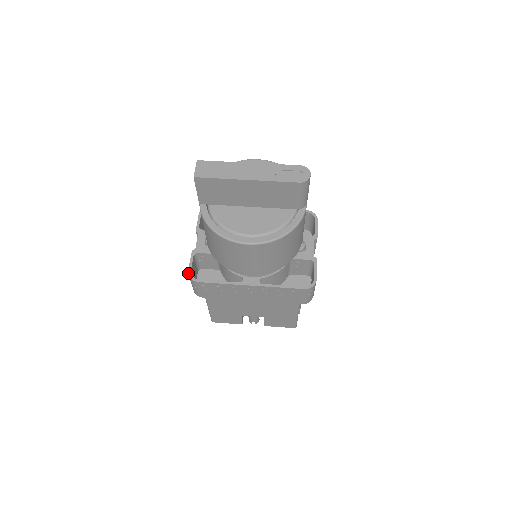
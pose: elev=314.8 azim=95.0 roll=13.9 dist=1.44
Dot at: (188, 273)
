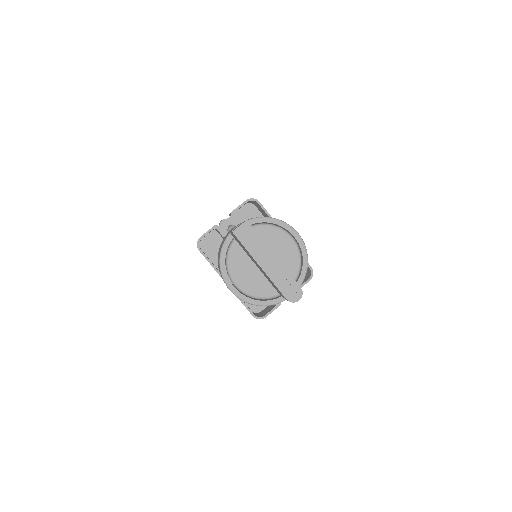
Dot at: (199, 238)
